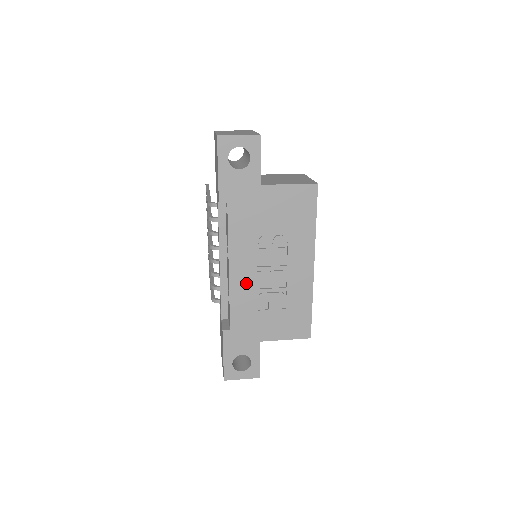
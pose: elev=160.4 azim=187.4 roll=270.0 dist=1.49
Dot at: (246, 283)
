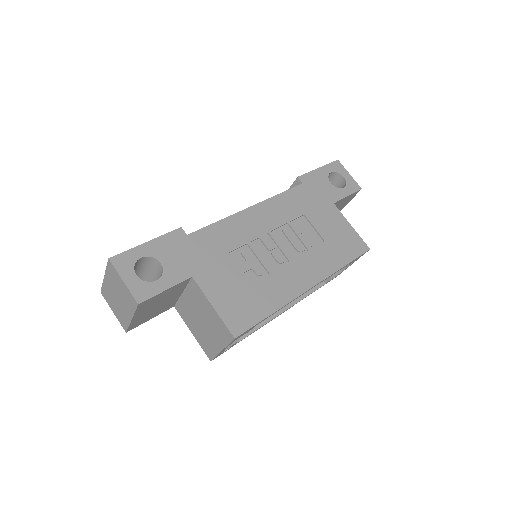
Dot at: (249, 229)
